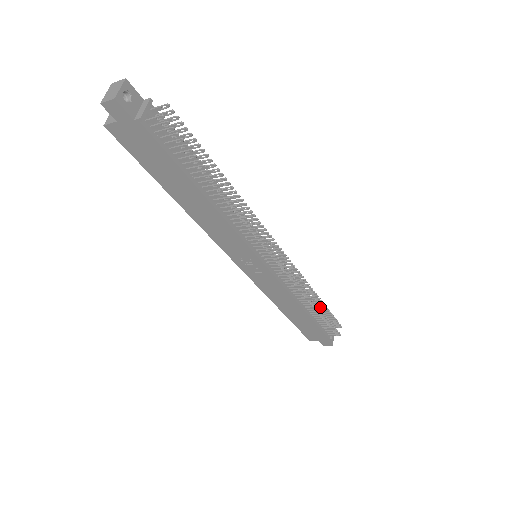
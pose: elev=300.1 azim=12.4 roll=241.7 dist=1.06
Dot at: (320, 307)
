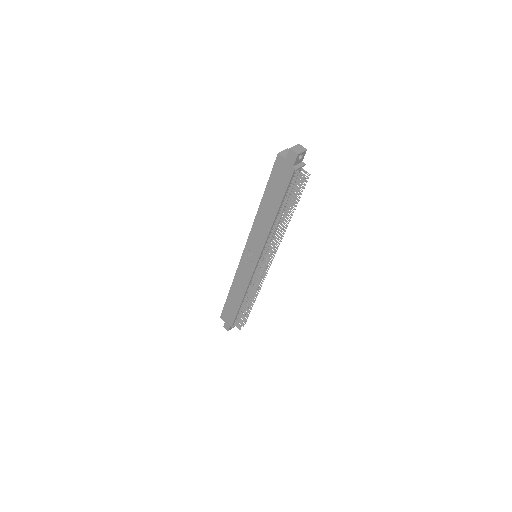
Dot at: occluded
